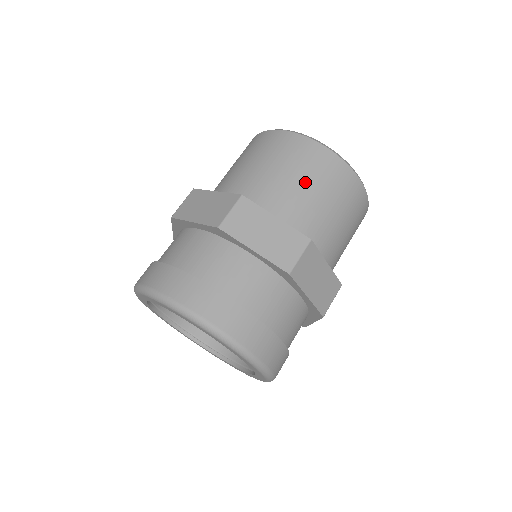
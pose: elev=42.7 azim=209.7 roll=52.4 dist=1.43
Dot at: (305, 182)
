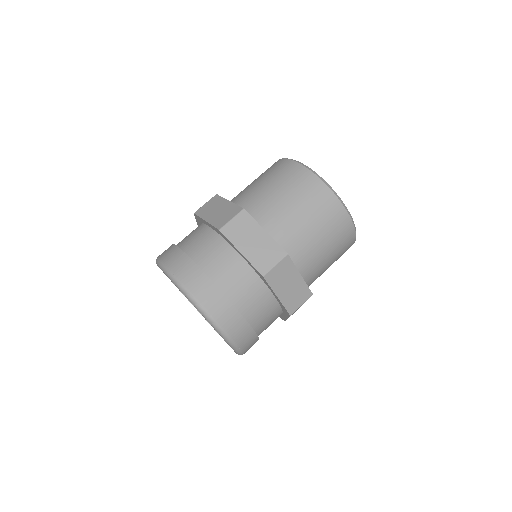
Dot at: (298, 208)
